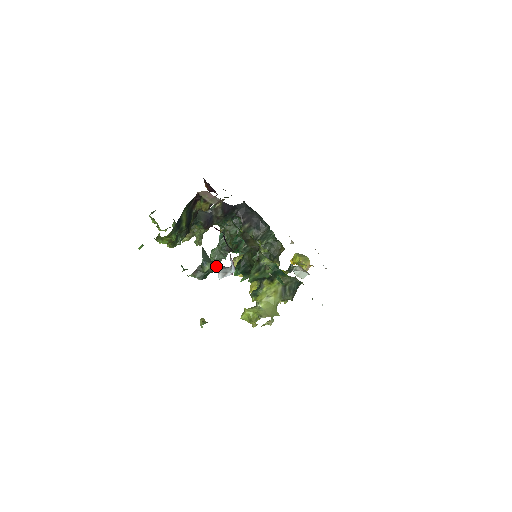
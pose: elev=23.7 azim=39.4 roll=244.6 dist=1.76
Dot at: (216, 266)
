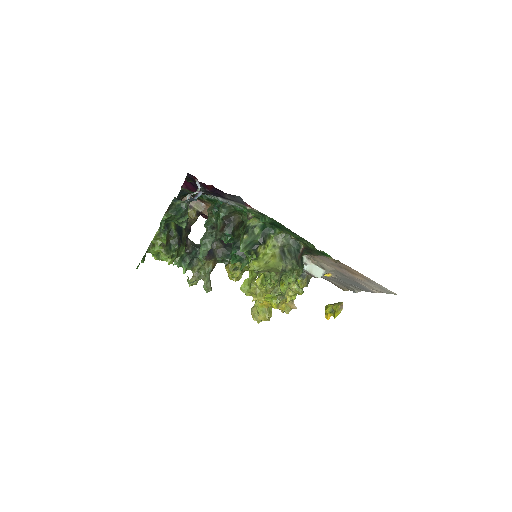
Dot at: (187, 200)
